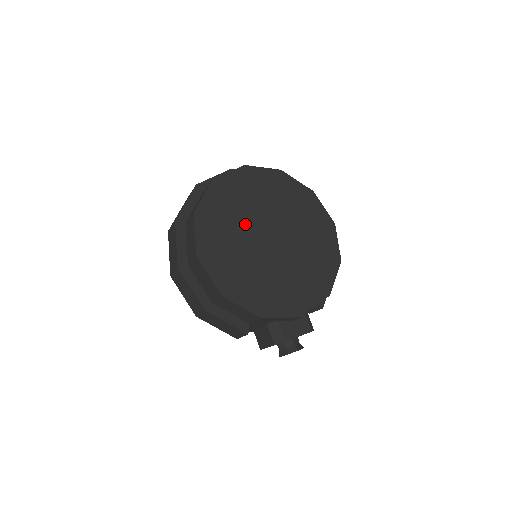
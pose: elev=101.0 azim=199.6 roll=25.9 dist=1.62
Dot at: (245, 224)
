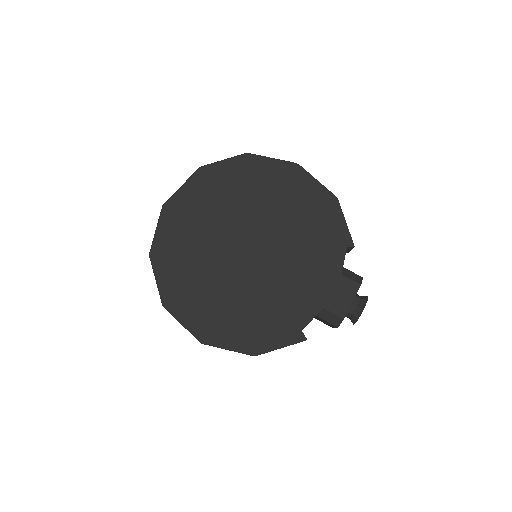
Dot at: (215, 258)
